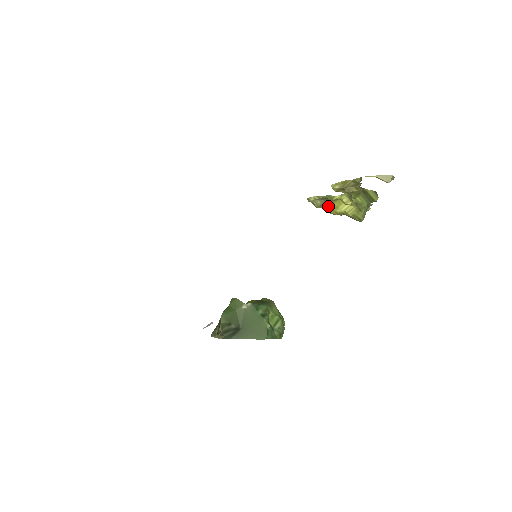
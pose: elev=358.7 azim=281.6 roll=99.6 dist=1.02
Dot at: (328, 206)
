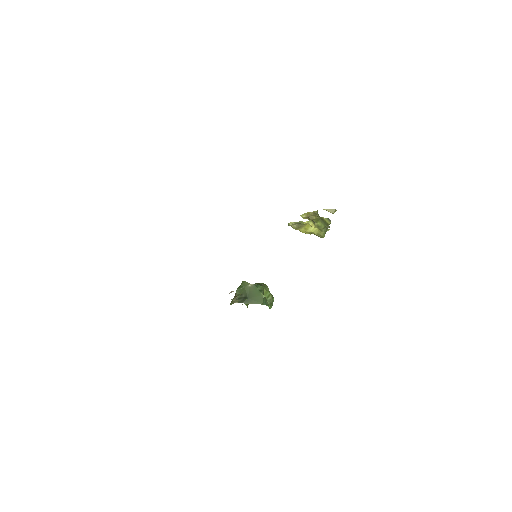
Dot at: (301, 228)
